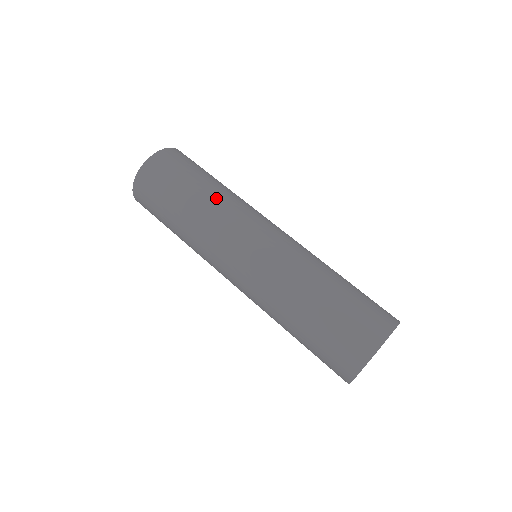
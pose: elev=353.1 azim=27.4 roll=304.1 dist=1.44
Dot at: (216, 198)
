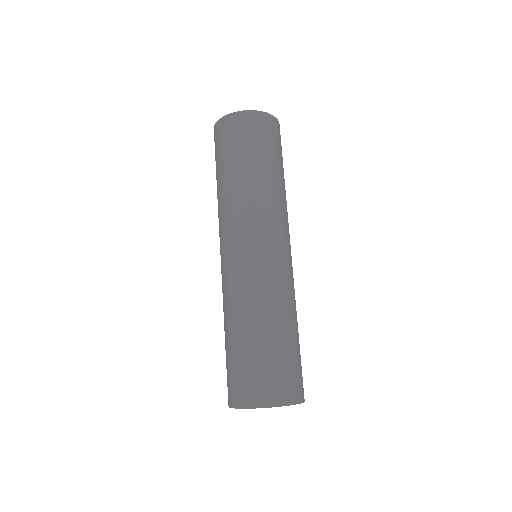
Dot at: (285, 195)
